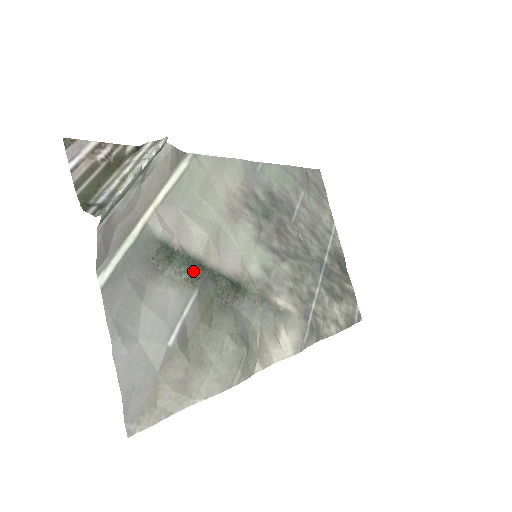
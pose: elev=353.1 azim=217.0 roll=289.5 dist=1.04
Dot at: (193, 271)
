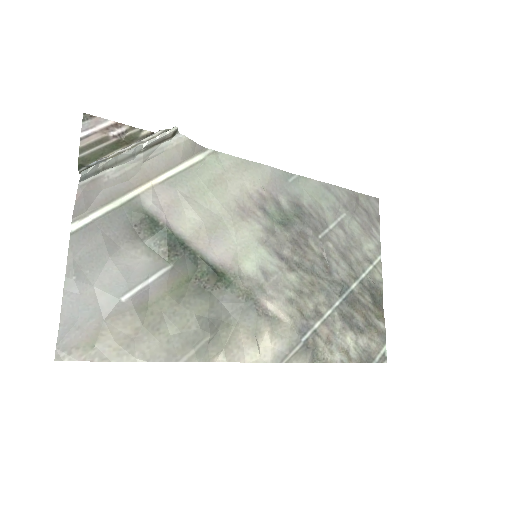
Dot at: (173, 247)
